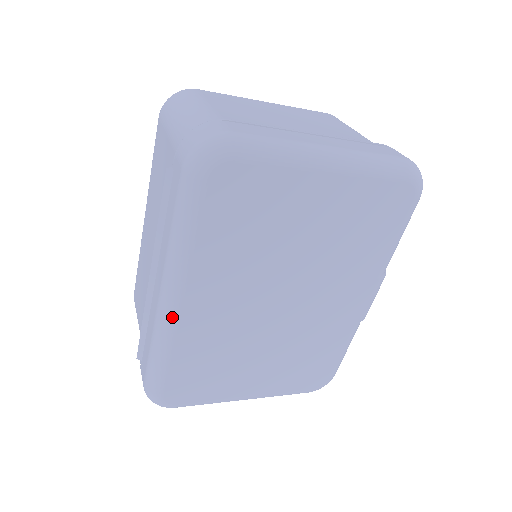
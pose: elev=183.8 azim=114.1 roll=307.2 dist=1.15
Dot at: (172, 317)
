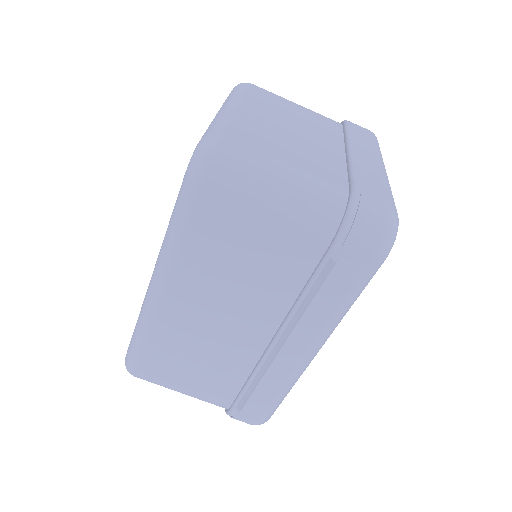
Dot at: occluded
